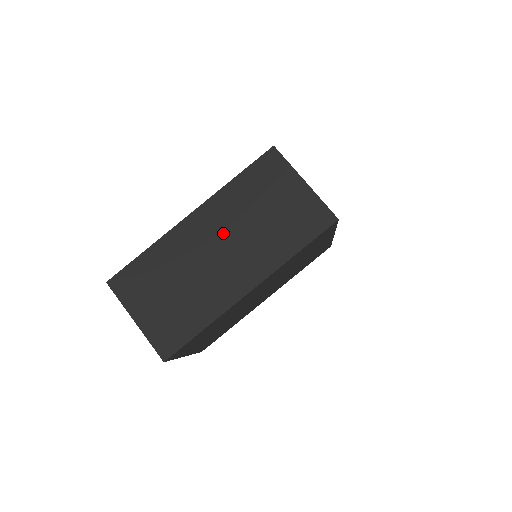
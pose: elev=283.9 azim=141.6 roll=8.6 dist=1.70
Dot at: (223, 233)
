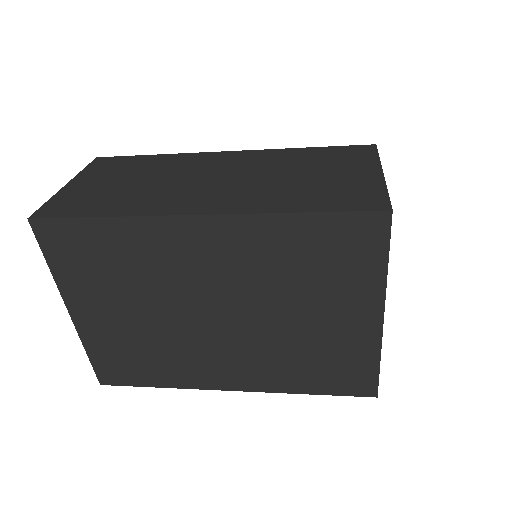
Dot at: (238, 170)
